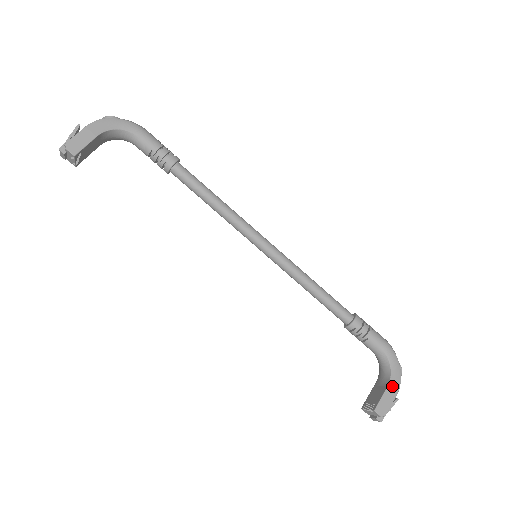
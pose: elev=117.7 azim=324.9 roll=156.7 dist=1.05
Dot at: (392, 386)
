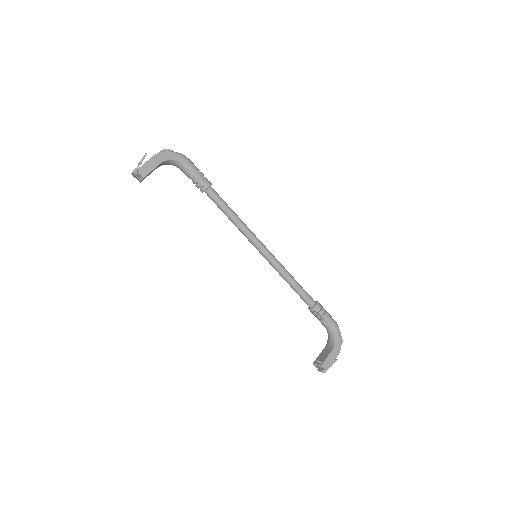
Dot at: (335, 351)
